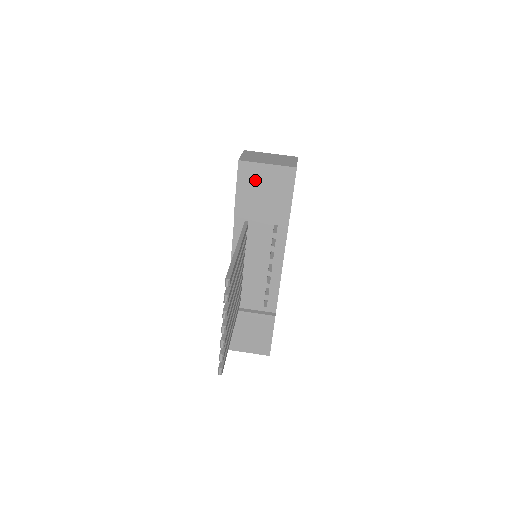
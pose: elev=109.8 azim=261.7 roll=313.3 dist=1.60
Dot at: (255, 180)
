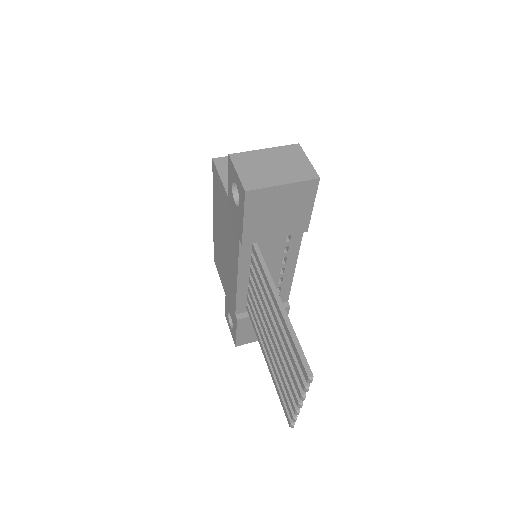
Dot at: (267, 205)
